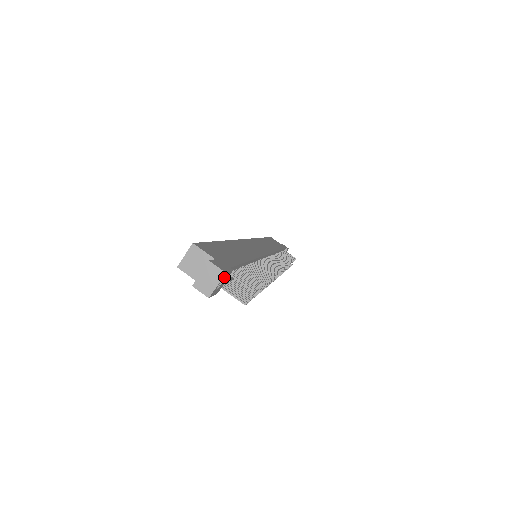
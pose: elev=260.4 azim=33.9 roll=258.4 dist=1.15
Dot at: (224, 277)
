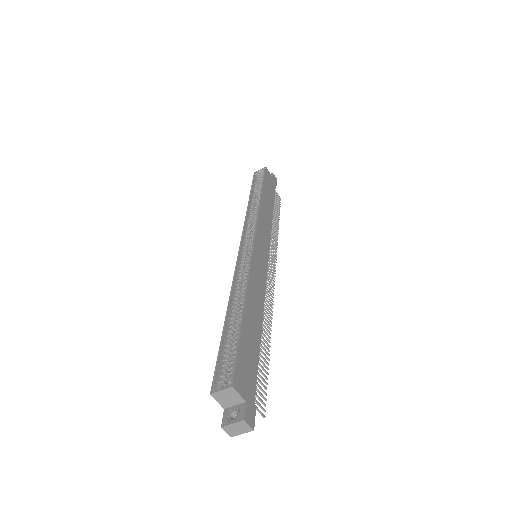
Dot at: (250, 425)
